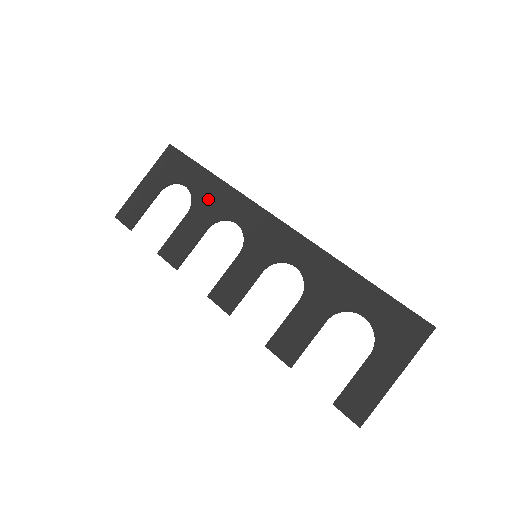
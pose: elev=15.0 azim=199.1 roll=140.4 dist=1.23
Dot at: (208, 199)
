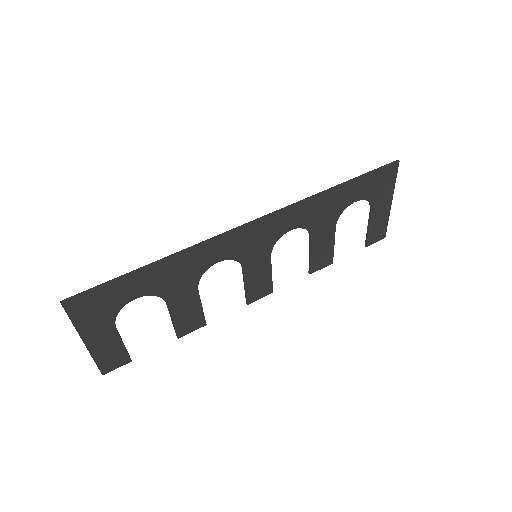
Dot at: (172, 280)
